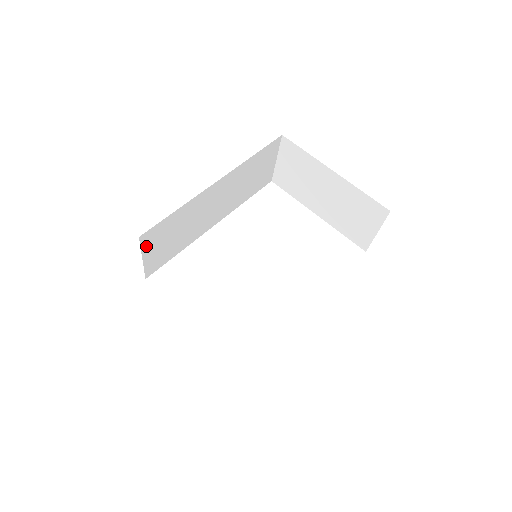
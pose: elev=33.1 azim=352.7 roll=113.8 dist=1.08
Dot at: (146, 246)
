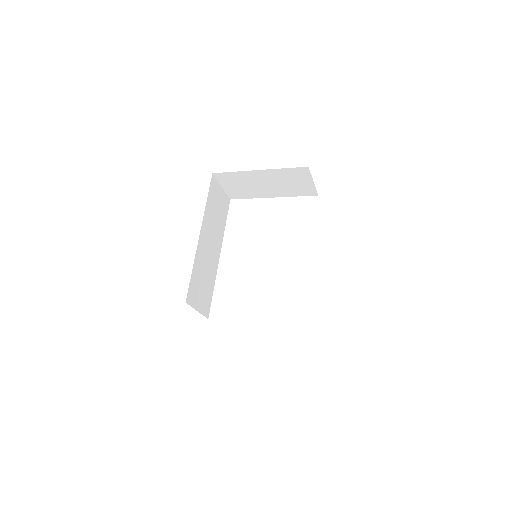
Dot at: (193, 303)
